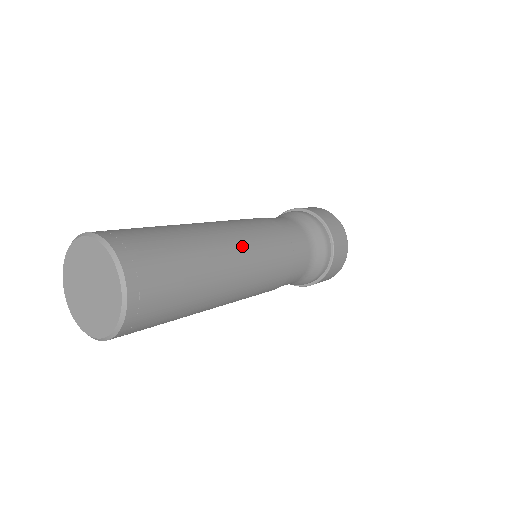
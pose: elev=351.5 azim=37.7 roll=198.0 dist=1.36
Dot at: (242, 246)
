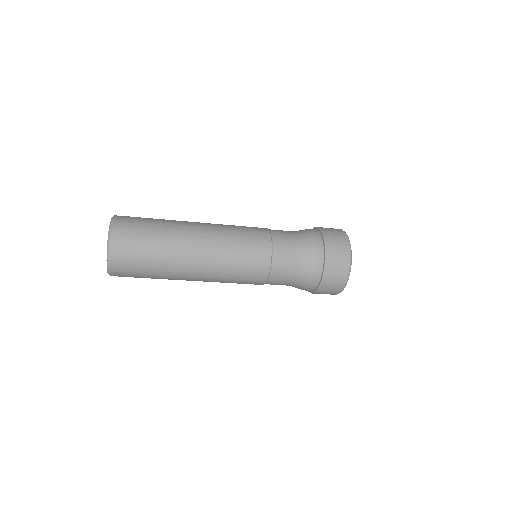
Dot at: (213, 246)
